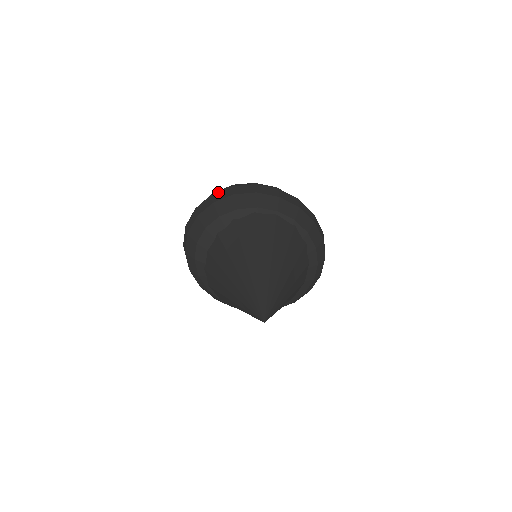
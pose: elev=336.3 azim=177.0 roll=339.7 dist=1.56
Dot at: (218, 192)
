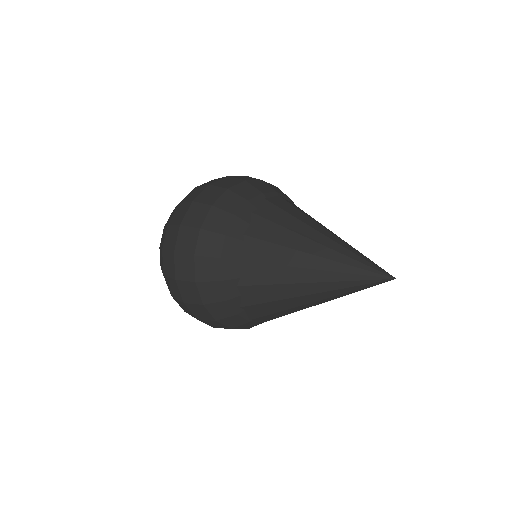
Dot at: (199, 195)
